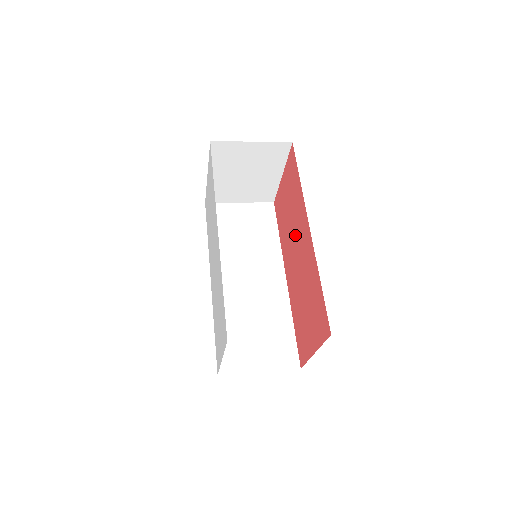
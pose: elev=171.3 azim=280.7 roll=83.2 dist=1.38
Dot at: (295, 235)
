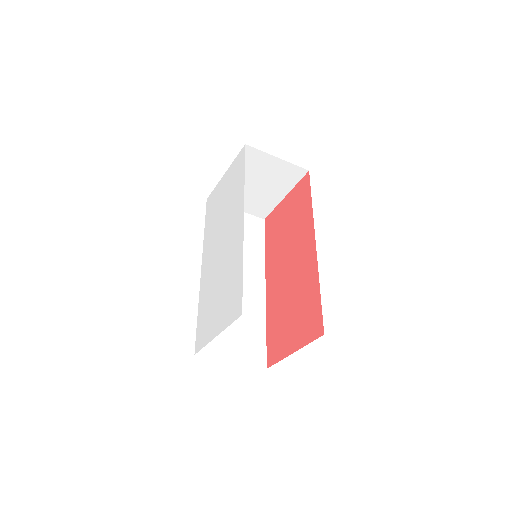
Dot at: (291, 249)
